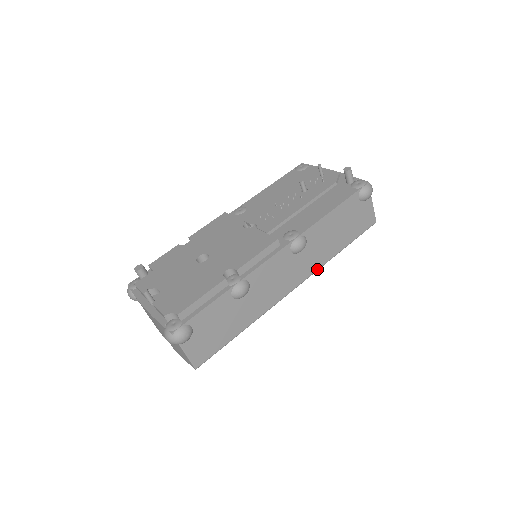
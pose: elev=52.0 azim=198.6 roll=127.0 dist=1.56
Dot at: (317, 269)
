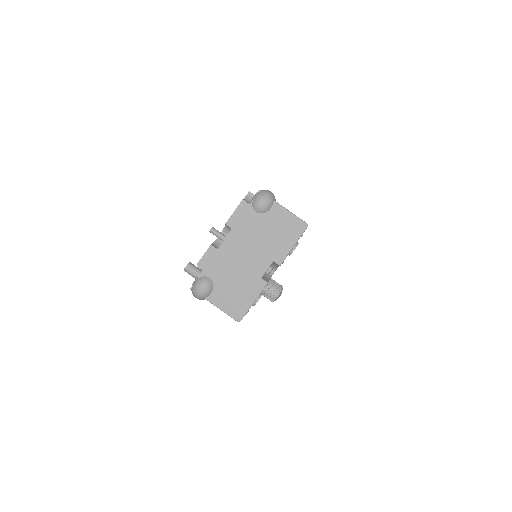
Dot at: occluded
